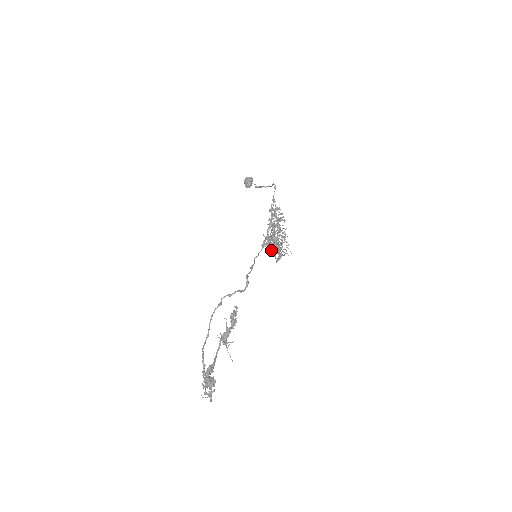
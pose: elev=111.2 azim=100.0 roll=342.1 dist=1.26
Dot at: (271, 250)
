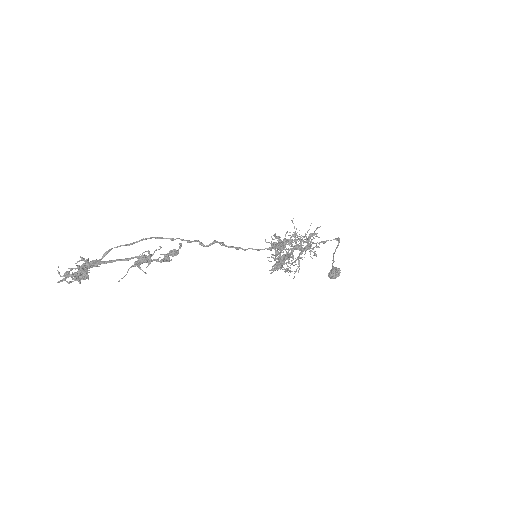
Dot at: (275, 259)
